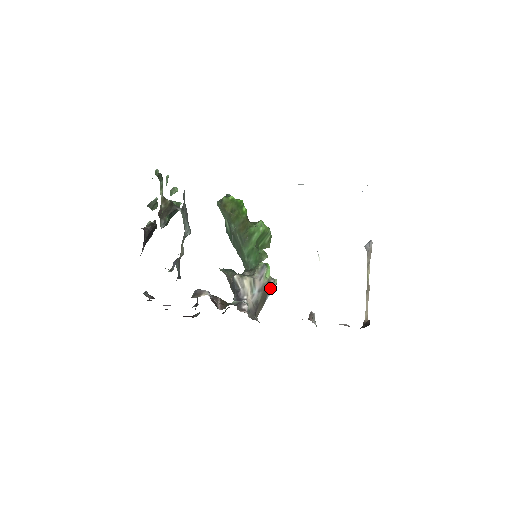
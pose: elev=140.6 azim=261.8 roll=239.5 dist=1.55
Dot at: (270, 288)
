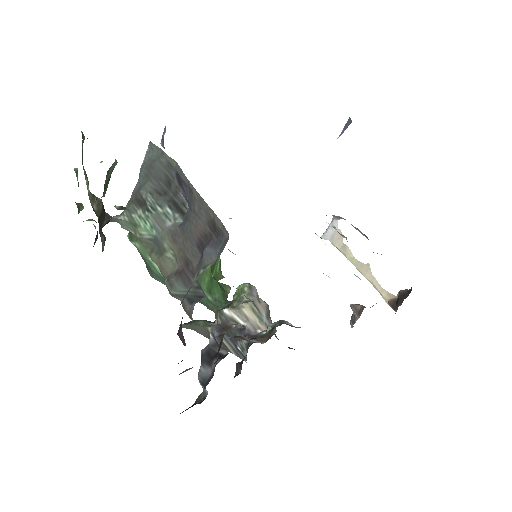
Dot at: occluded
